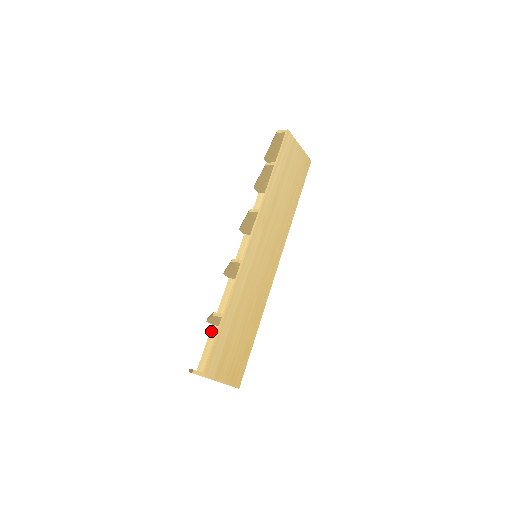
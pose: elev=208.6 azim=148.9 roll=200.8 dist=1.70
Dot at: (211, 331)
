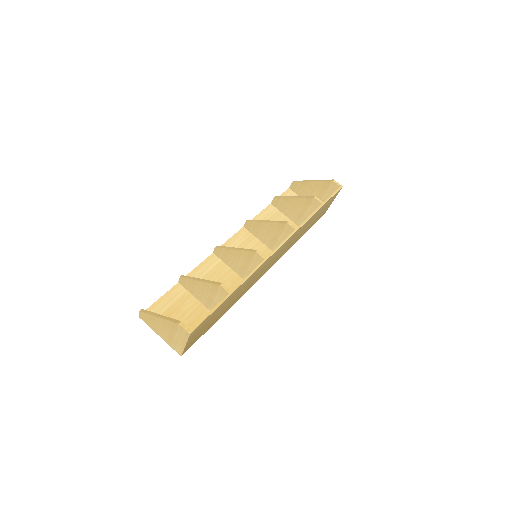
Dot at: (174, 287)
